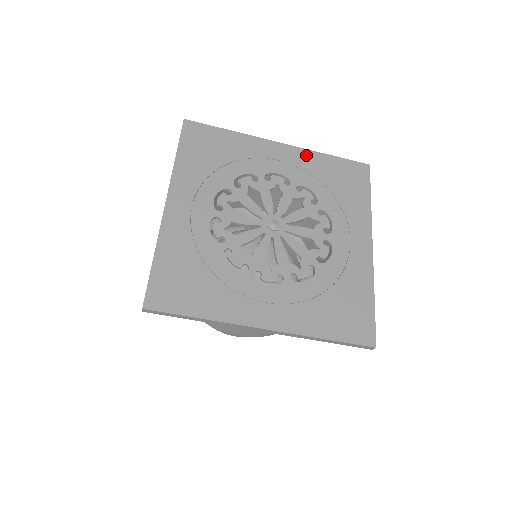
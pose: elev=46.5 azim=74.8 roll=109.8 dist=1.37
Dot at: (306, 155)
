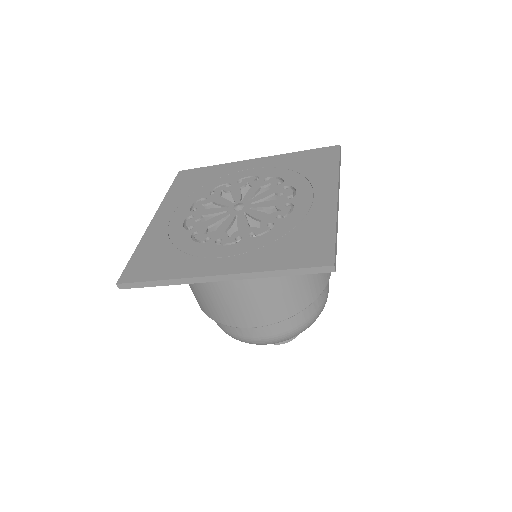
Dot at: (277, 158)
